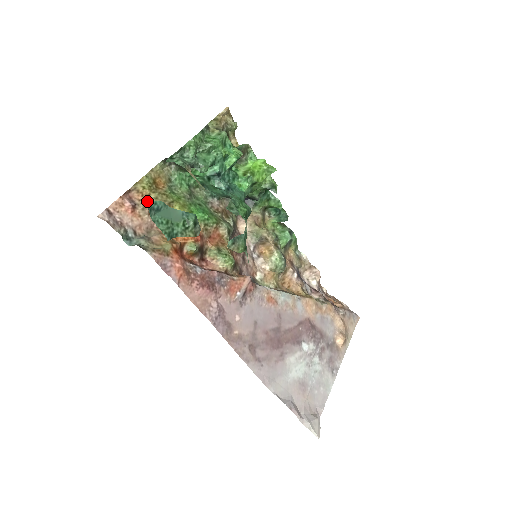
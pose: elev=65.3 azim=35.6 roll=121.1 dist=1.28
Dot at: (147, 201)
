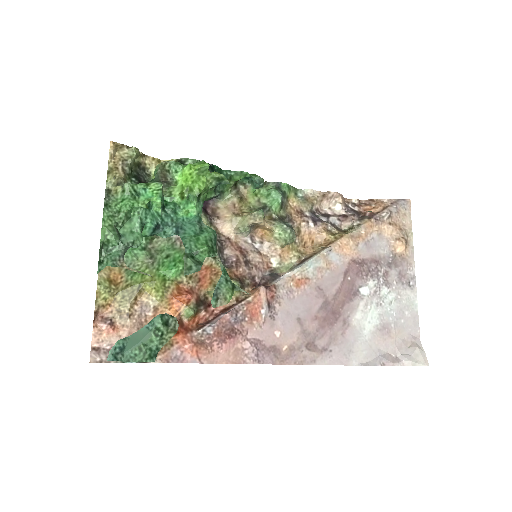
Dot at: (118, 307)
